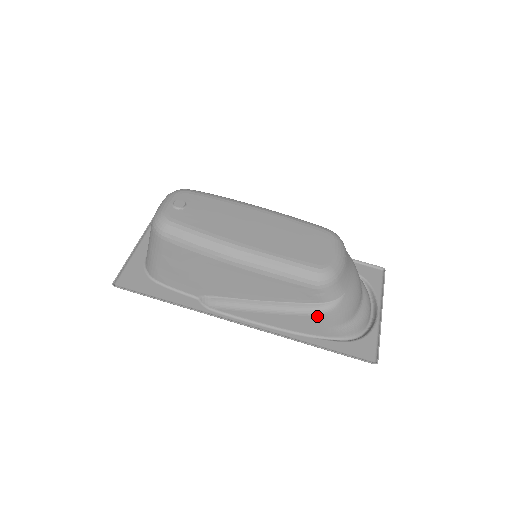
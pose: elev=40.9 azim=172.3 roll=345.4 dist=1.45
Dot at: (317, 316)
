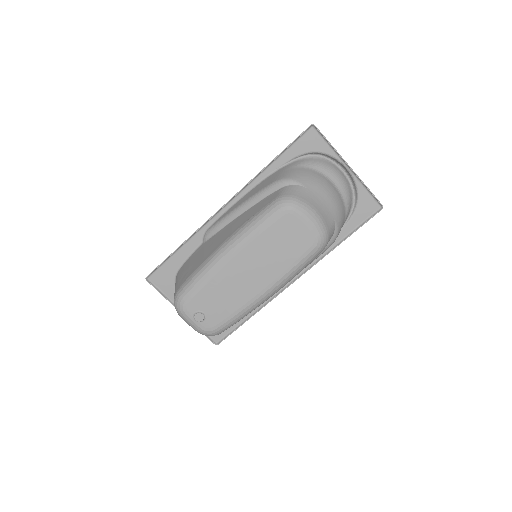
Dot at: occluded
